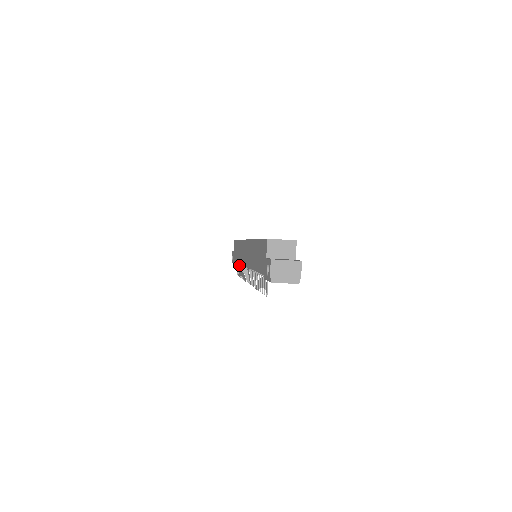
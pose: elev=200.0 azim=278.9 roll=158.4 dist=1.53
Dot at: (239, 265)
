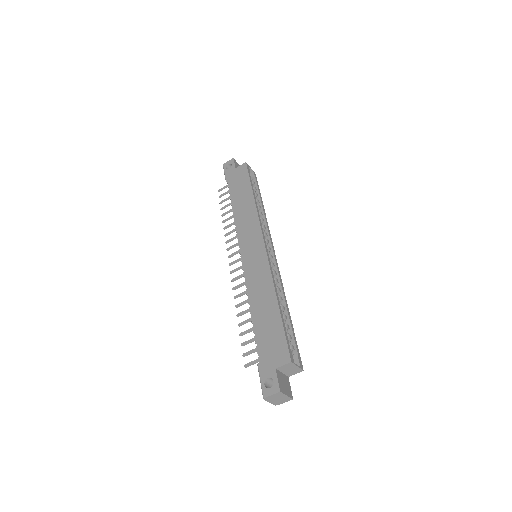
Dot at: (230, 198)
